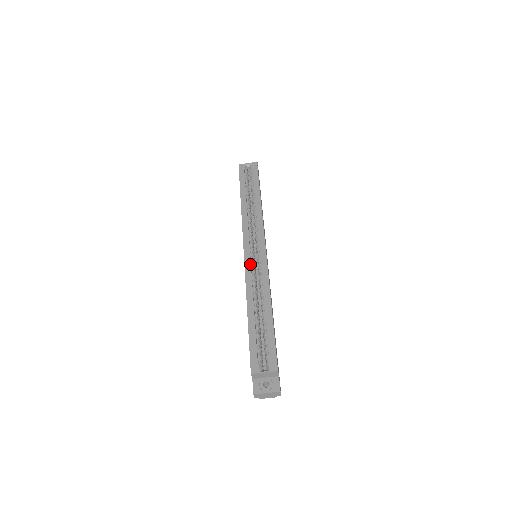
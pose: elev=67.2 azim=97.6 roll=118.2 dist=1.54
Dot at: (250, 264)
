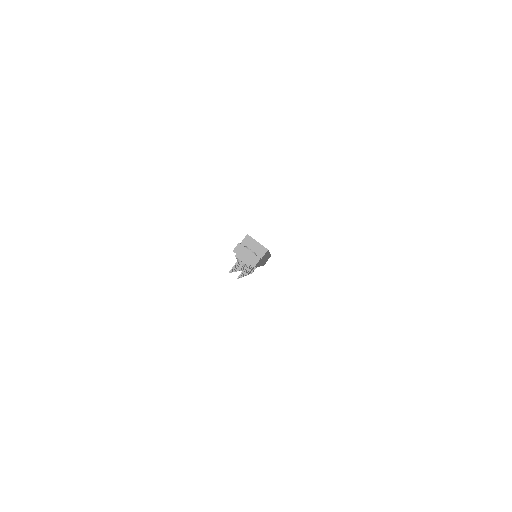
Dot at: occluded
